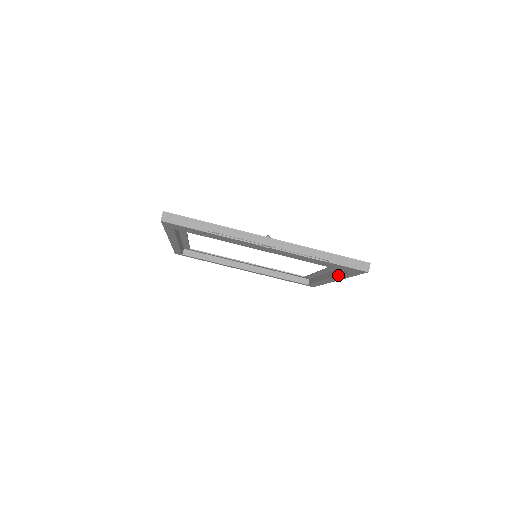
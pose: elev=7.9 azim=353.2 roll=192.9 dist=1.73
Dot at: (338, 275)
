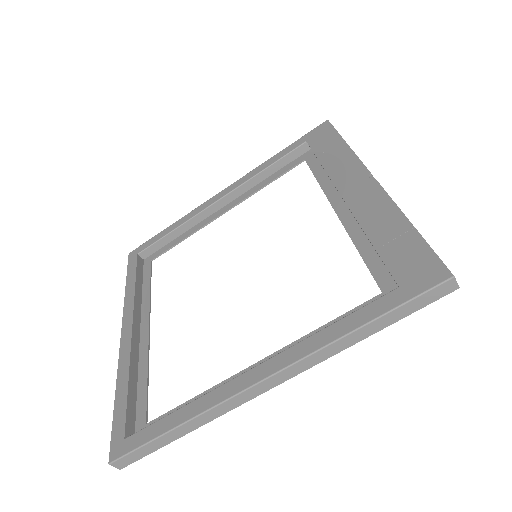
Dot at: occluded
